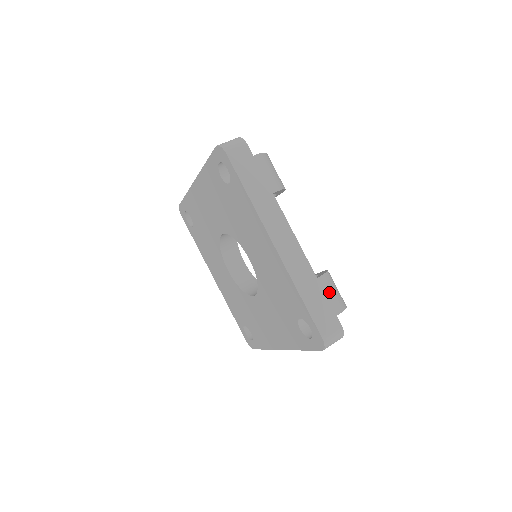
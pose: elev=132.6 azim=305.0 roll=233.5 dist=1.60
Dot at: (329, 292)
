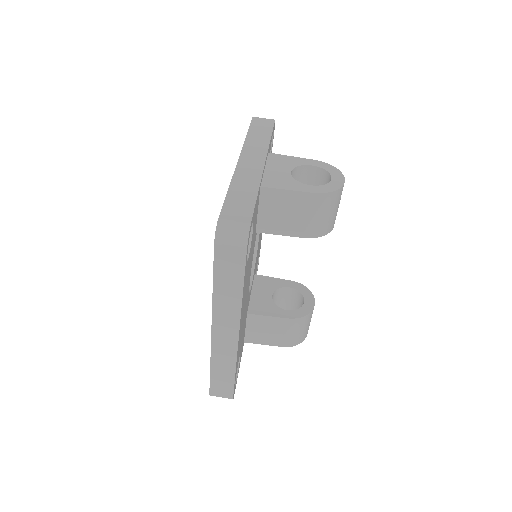
Dot at: (289, 331)
